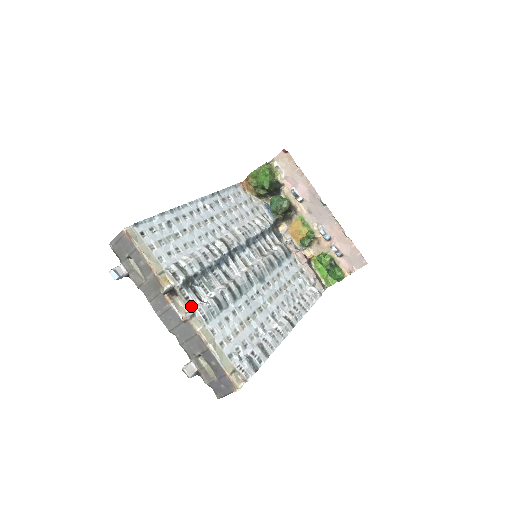
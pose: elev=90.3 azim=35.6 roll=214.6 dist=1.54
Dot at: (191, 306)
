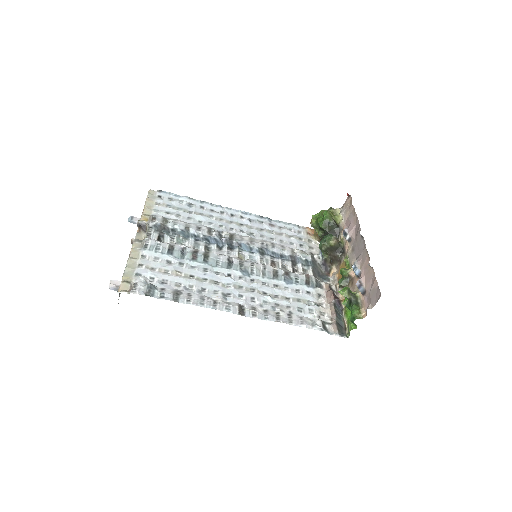
Dot at: (146, 238)
